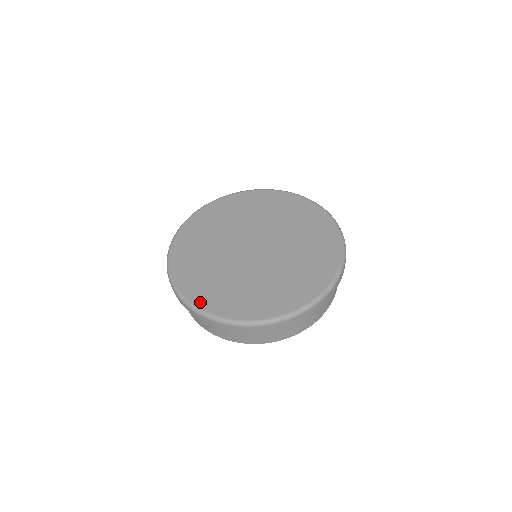
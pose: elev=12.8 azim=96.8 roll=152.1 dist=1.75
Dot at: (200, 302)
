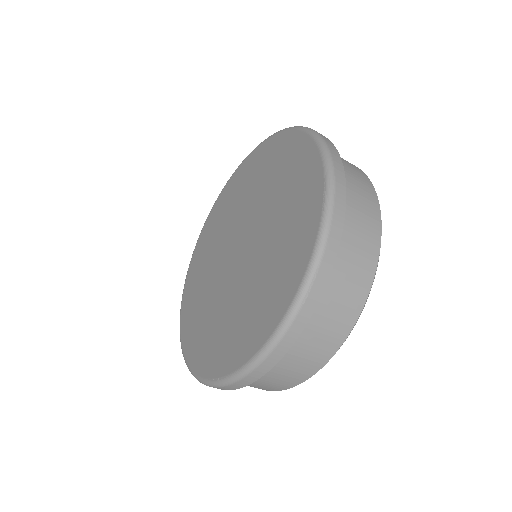
Dot at: (184, 337)
